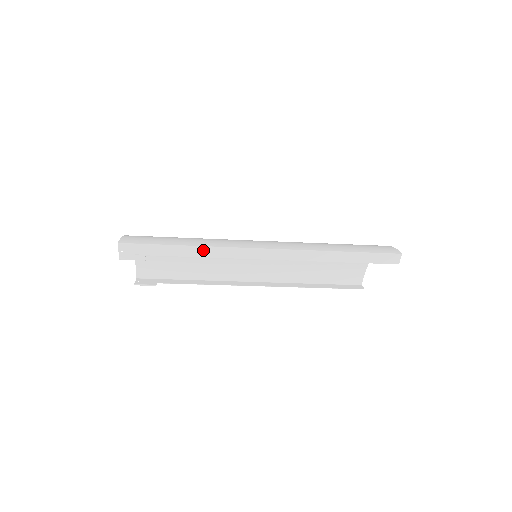
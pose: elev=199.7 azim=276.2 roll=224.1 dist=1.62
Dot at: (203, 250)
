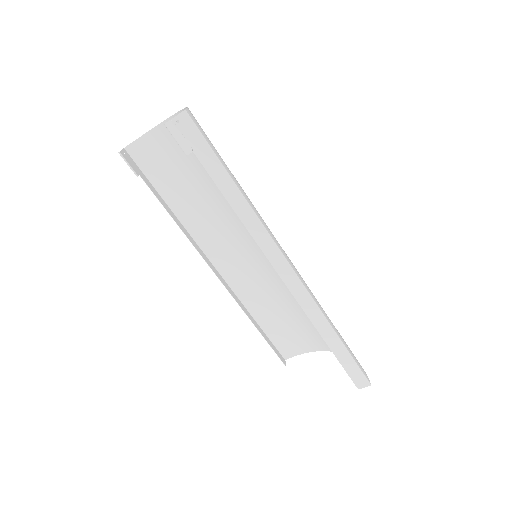
Dot at: (246, 209)
